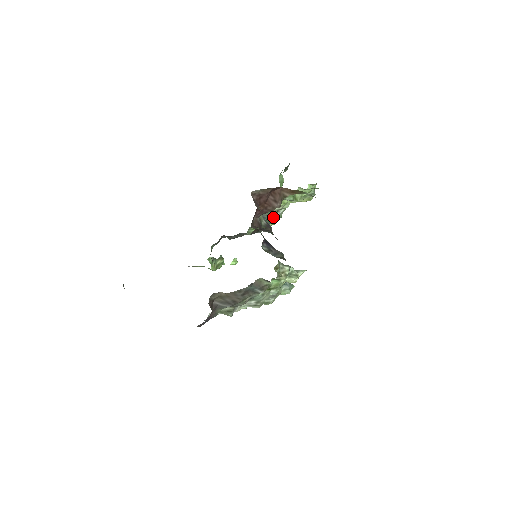
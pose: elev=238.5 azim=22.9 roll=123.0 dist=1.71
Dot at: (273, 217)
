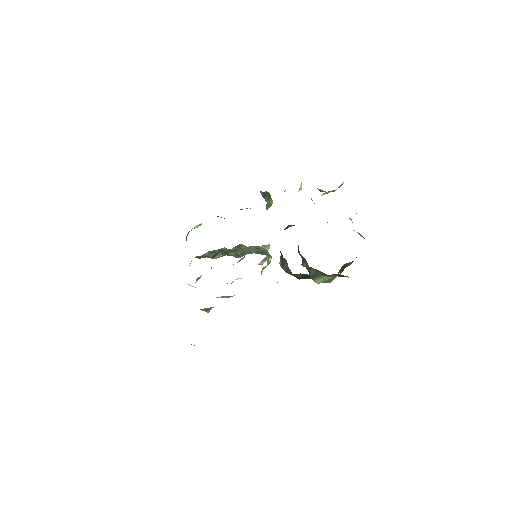
Dot at: occluded
